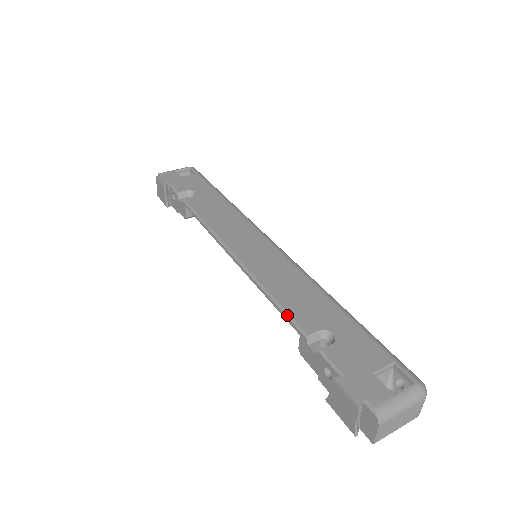
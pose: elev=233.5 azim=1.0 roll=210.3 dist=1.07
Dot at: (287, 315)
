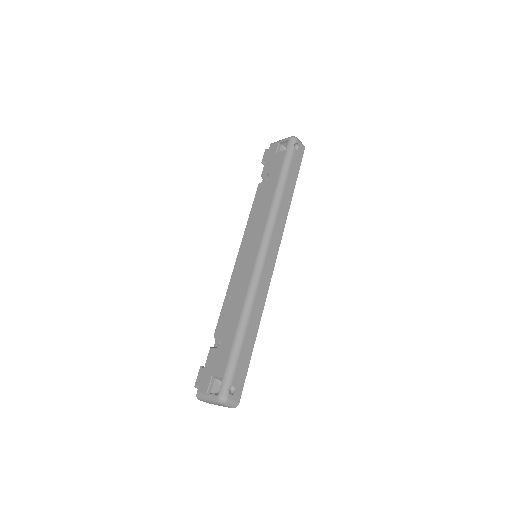
Dot at: (219, 316)
